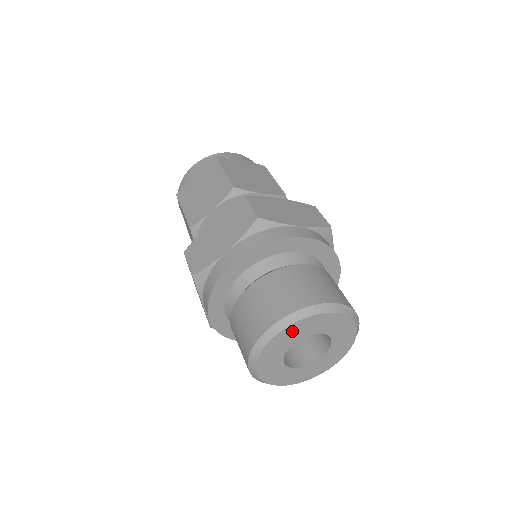
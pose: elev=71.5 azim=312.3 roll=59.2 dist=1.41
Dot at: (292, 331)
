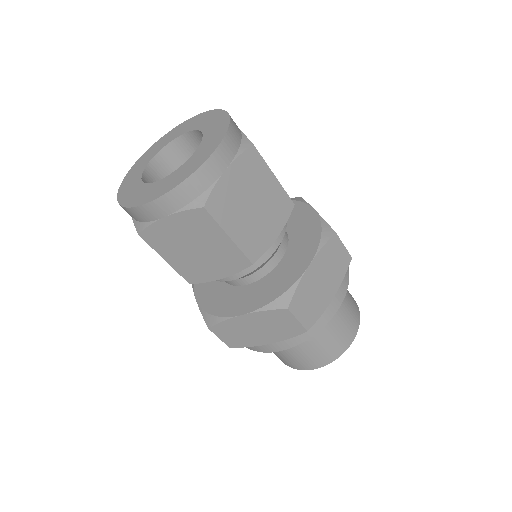
Dot at: occluded
